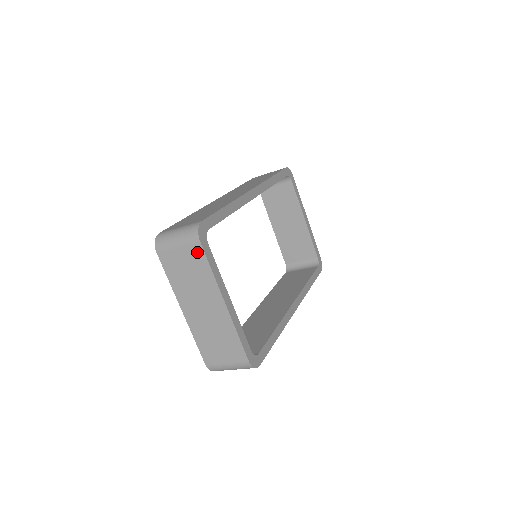
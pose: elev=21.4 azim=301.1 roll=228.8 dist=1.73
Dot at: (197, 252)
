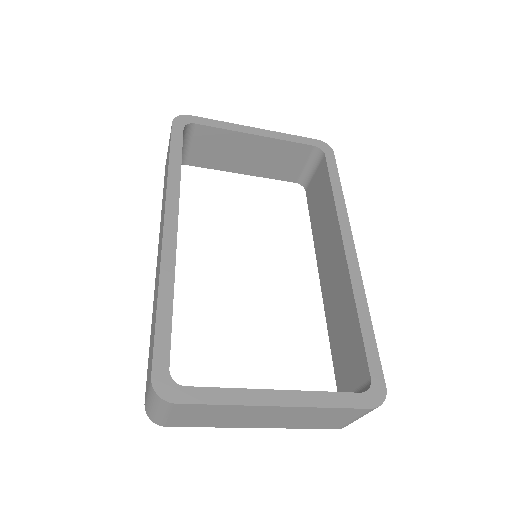
Dot at: (188, 408)
